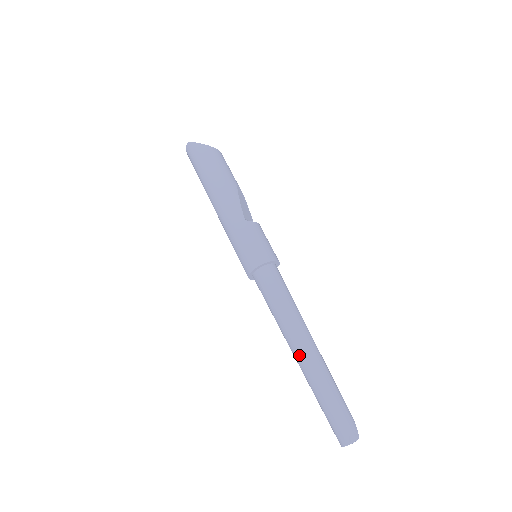
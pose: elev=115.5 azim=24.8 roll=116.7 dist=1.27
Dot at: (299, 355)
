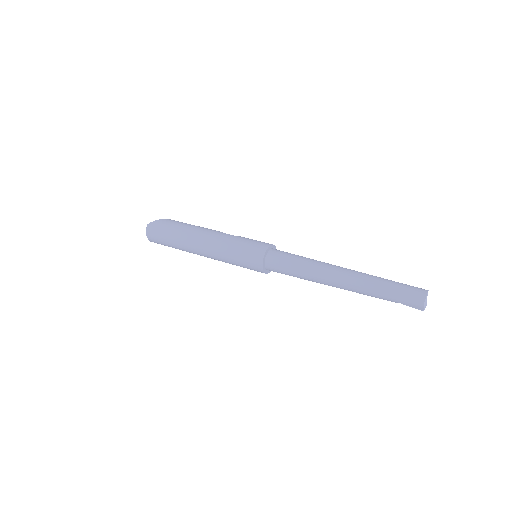
Dot at: (343, 276)
